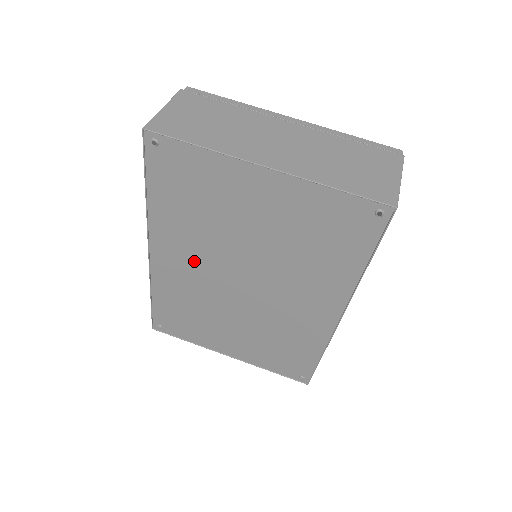
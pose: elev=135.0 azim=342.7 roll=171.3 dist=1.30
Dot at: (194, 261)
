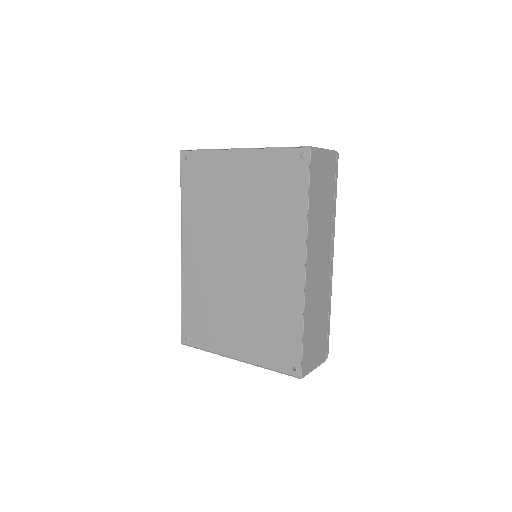
Dot at: (207, 248)
